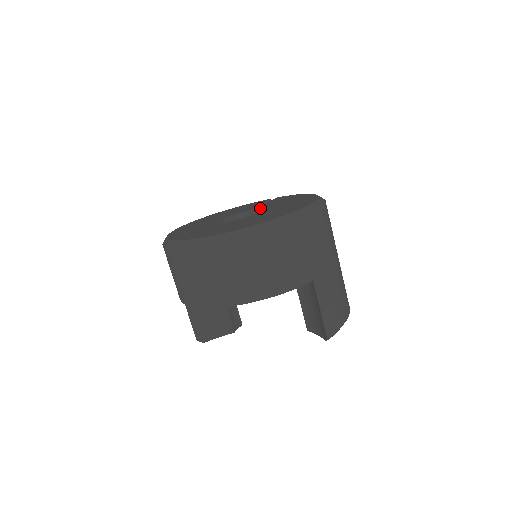
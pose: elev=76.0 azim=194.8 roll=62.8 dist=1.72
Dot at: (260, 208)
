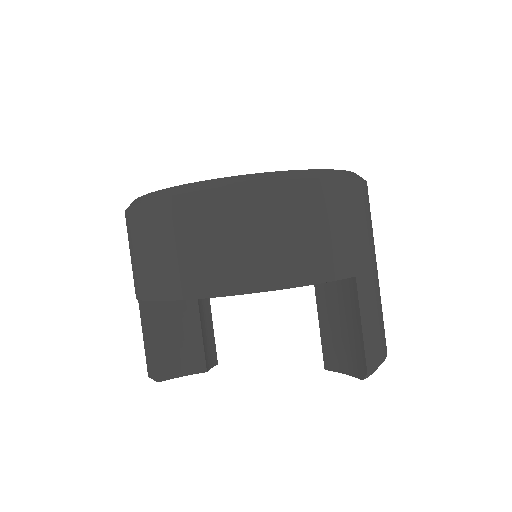
Dot at: occluded
